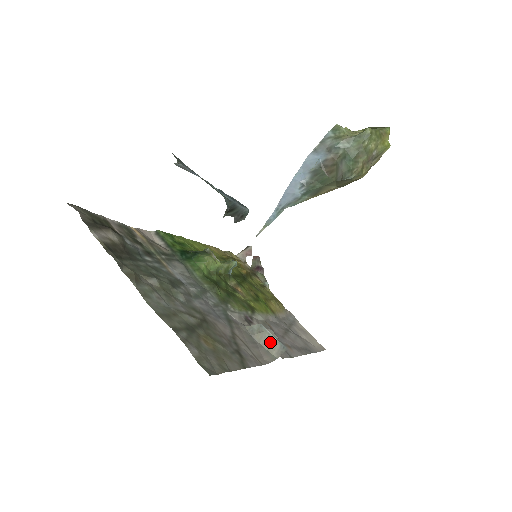
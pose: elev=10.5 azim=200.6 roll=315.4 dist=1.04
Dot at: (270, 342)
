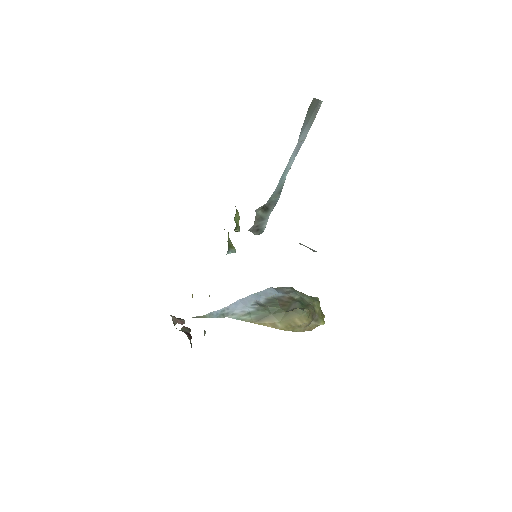
Dot at: occluded
